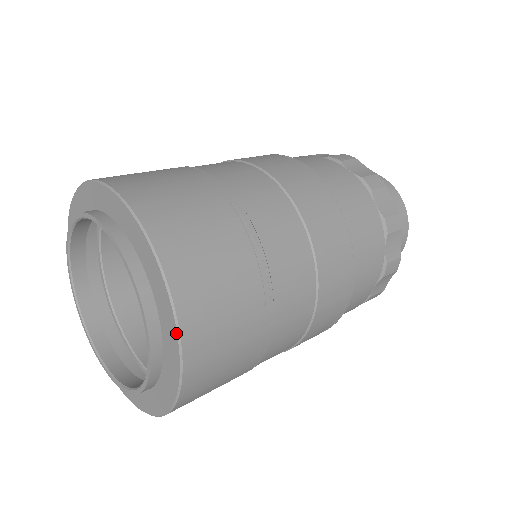
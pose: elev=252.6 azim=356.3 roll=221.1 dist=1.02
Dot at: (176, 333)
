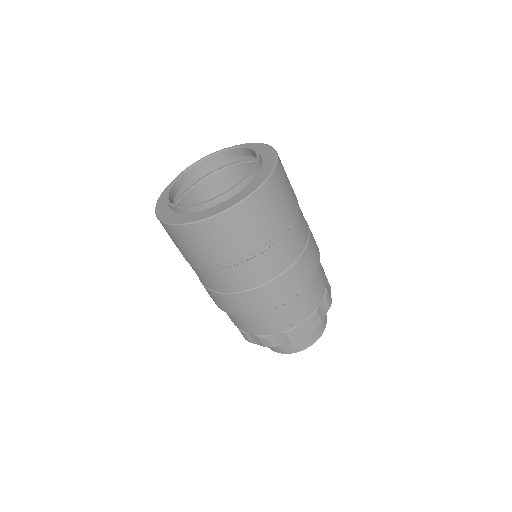
Dot at: (242, 200)
